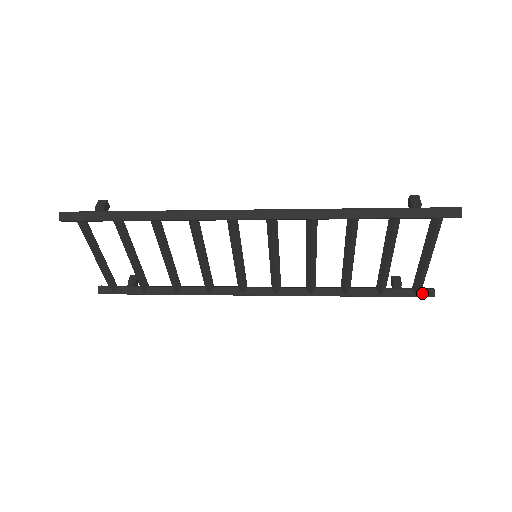
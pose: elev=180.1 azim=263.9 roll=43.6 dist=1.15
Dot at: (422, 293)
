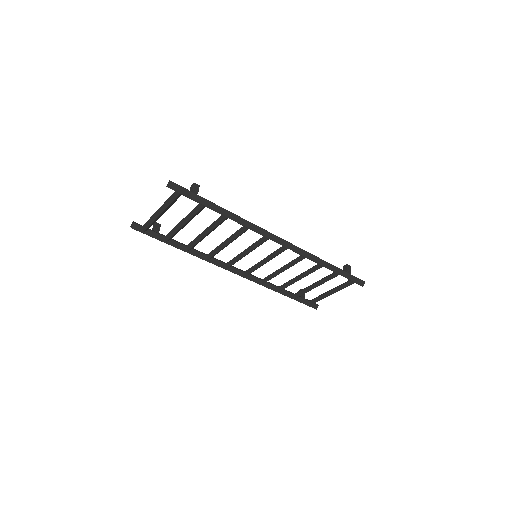
Dot at: (313, 305)
